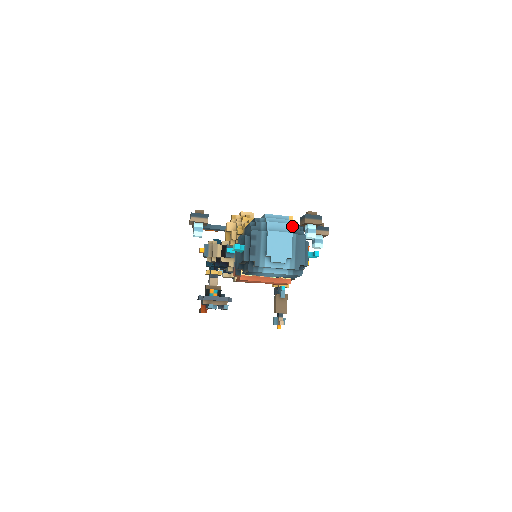
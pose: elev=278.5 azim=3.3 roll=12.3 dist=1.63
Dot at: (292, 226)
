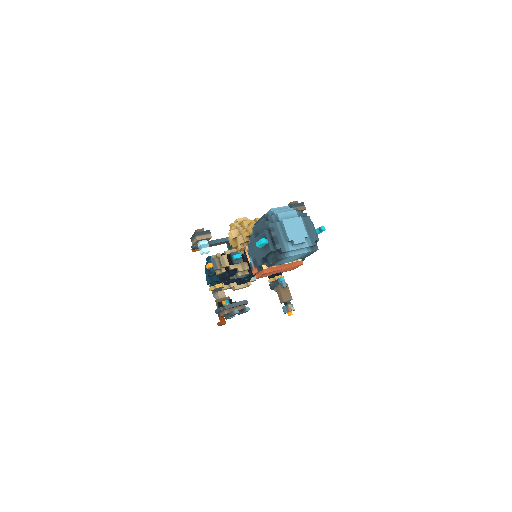
Dot at: (295, 212)
